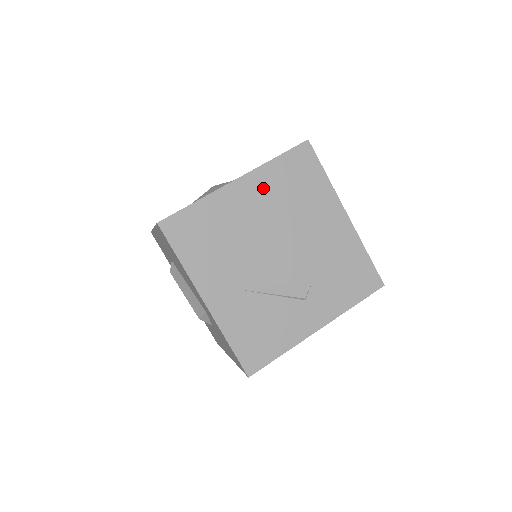
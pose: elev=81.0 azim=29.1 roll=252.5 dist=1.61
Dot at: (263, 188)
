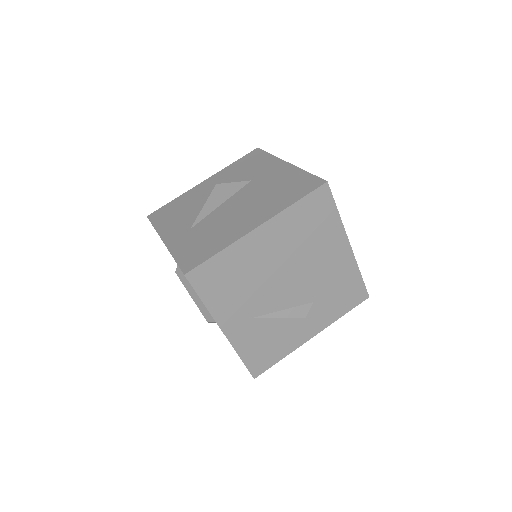
Dot at: (281, 232)
